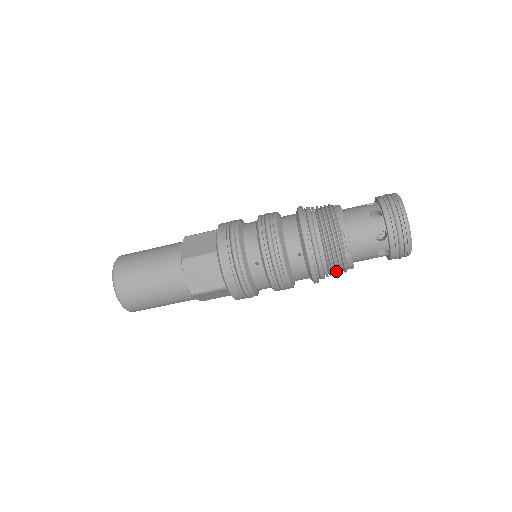
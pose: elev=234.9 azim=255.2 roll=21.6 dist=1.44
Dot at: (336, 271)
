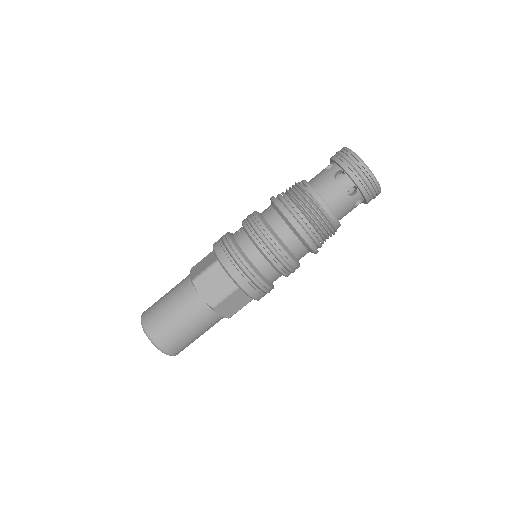
Dot at: (303, 203)
